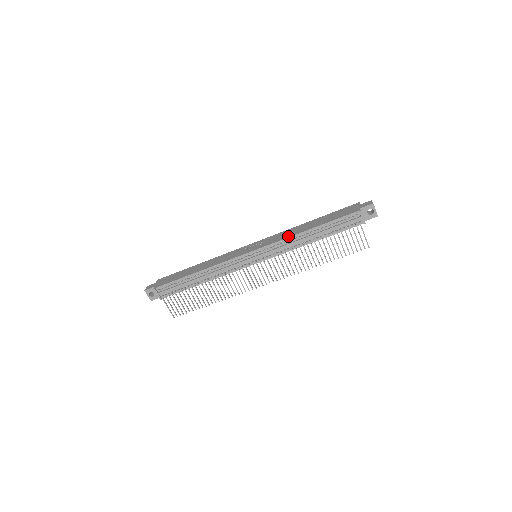
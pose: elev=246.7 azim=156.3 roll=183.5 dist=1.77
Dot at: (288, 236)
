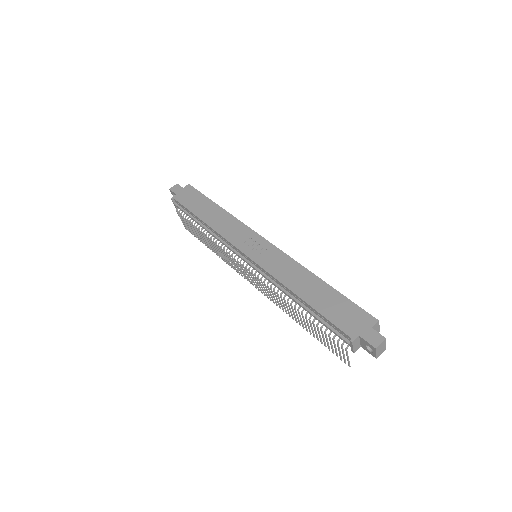
Dot at: (280, 278)
